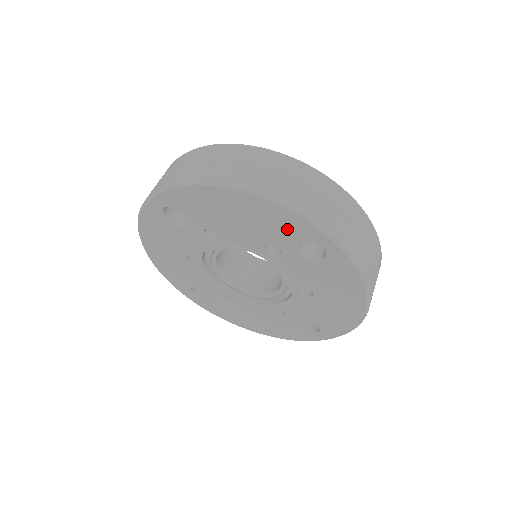
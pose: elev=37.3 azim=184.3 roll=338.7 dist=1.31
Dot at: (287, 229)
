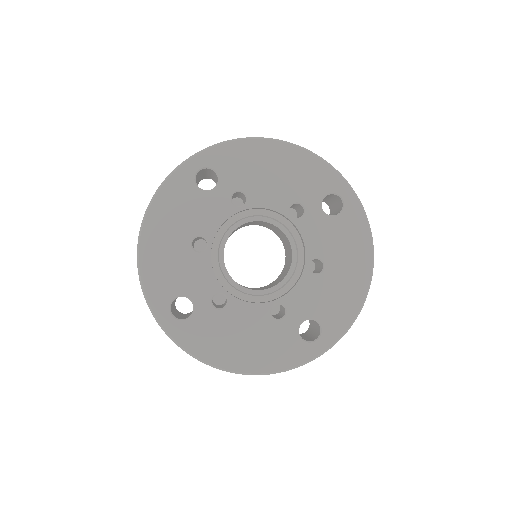
Dot at: (316, 180)
